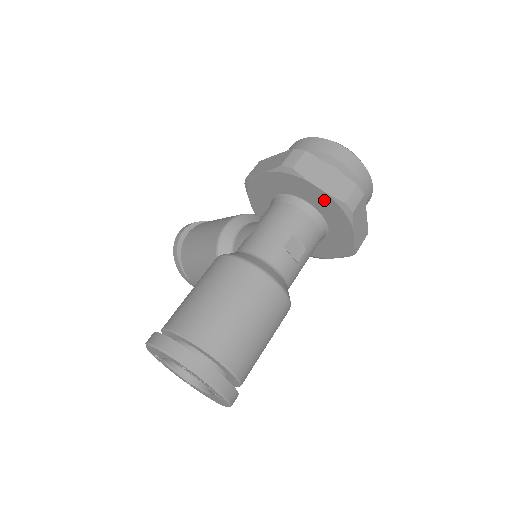
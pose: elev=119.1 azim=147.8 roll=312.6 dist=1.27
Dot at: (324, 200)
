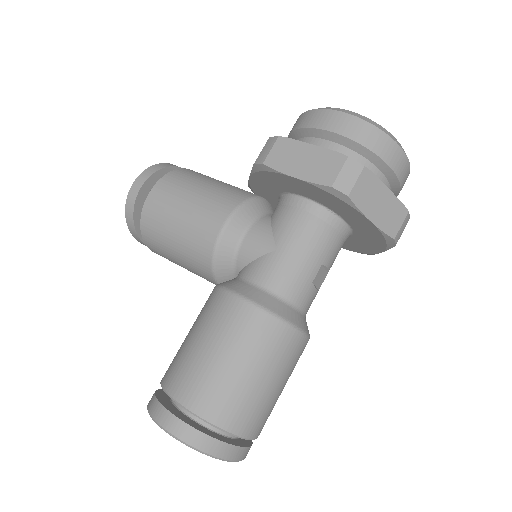
Dot at: (369, 229)
